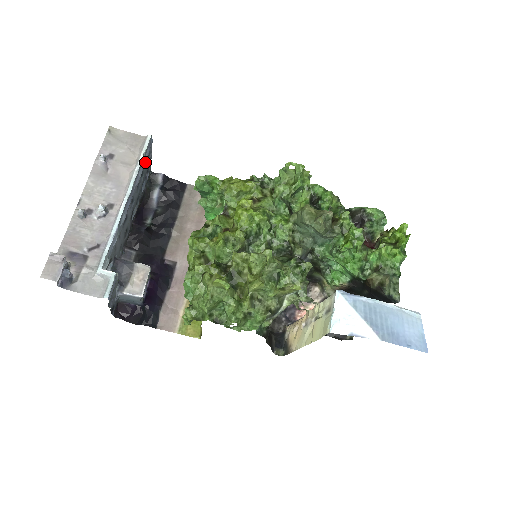
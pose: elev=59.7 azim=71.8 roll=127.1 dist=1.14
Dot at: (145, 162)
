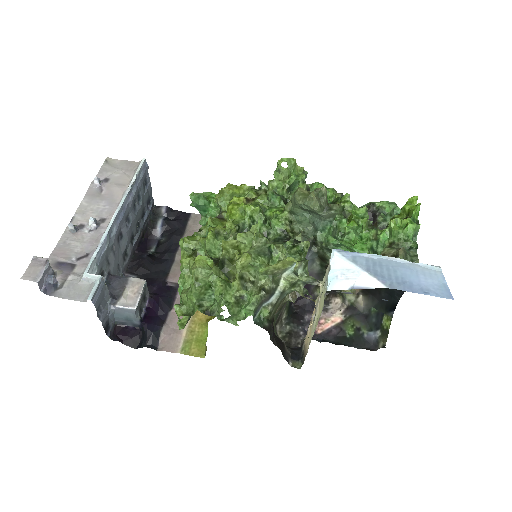
Dot at: (140, 184)
